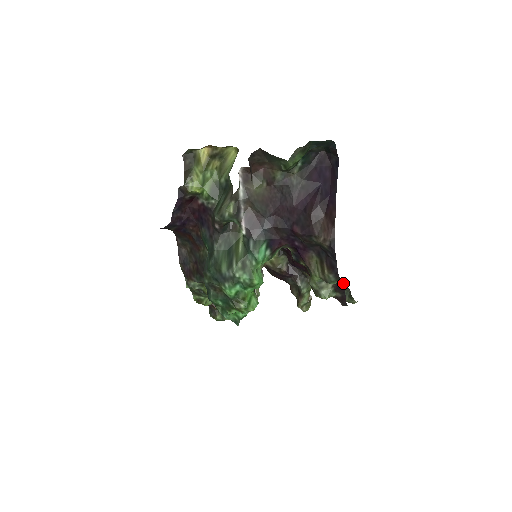
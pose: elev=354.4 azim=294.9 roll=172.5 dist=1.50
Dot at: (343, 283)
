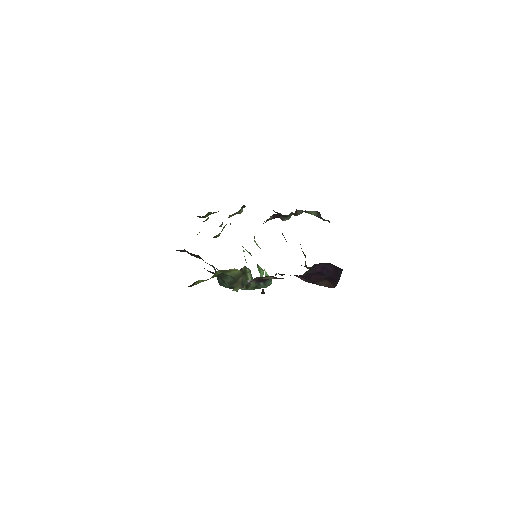
Dot at: occluded
